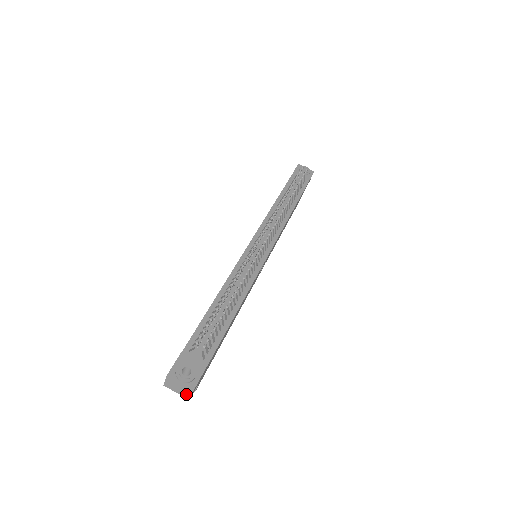
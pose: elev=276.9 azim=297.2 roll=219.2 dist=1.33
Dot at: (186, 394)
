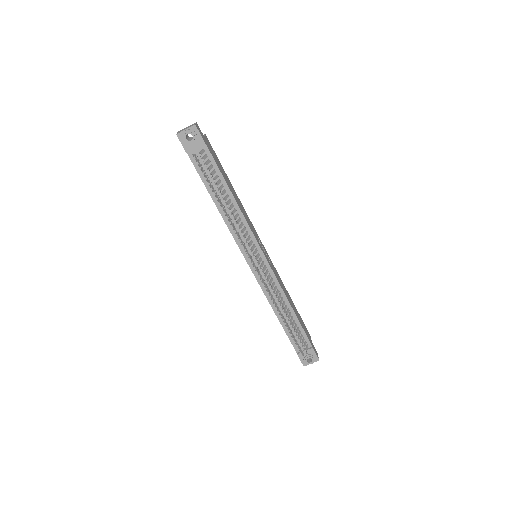
Dot at: occluded
